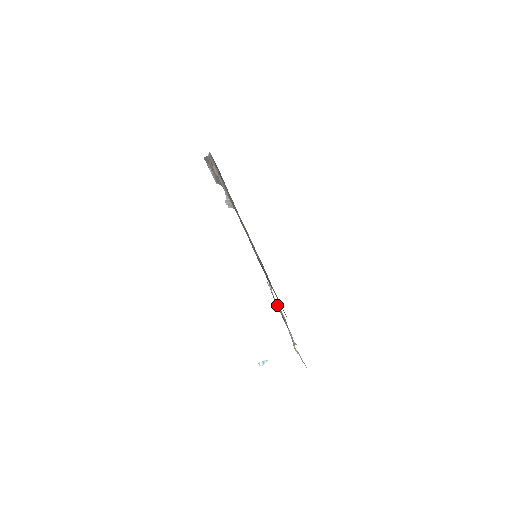
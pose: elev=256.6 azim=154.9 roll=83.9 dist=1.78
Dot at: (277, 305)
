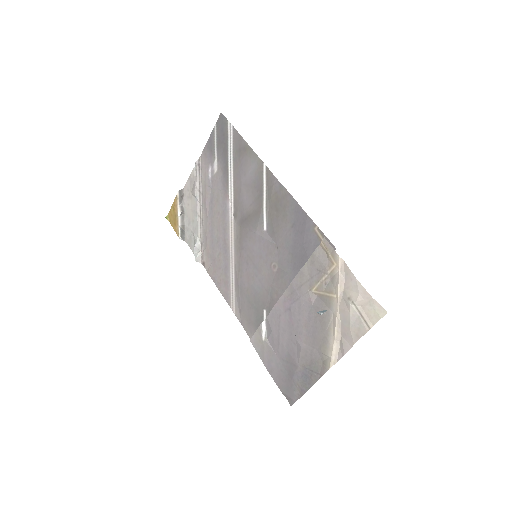
Dot at: (305, 280)
